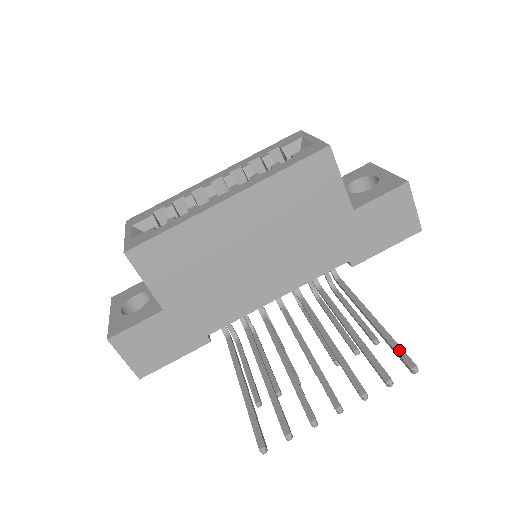
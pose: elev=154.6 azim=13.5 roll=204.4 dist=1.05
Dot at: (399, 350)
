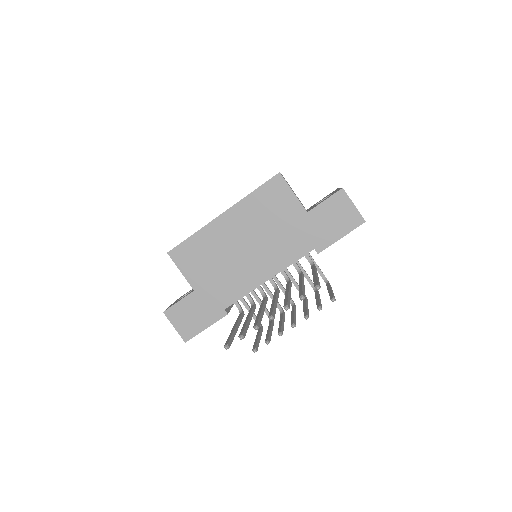
Dot at: (315, 282)
